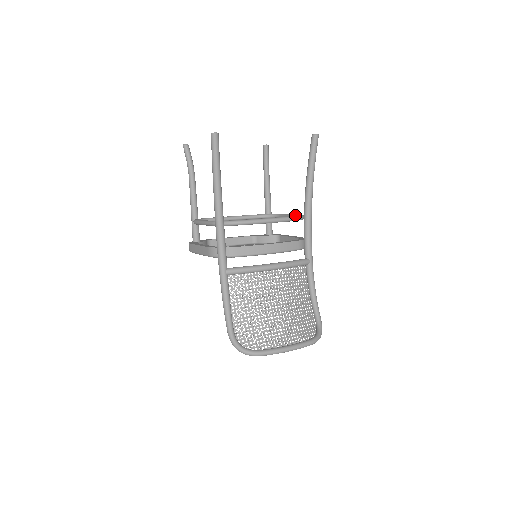
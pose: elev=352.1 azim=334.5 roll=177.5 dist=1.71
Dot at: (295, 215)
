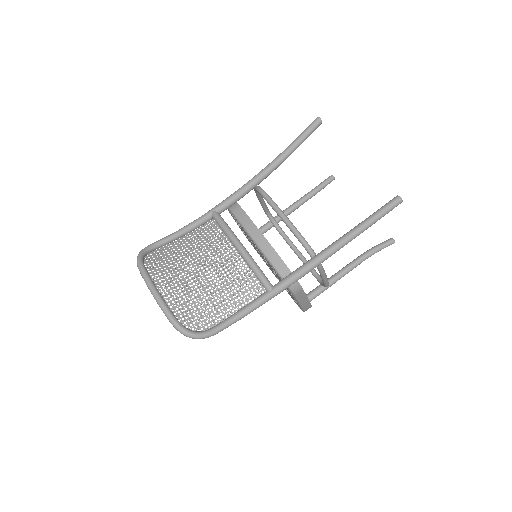
Dot at: occluded
